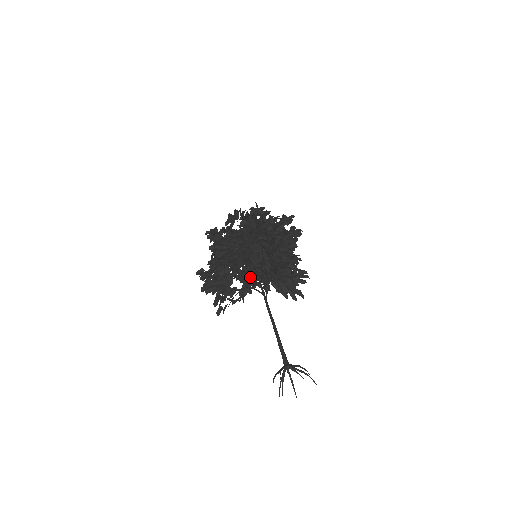
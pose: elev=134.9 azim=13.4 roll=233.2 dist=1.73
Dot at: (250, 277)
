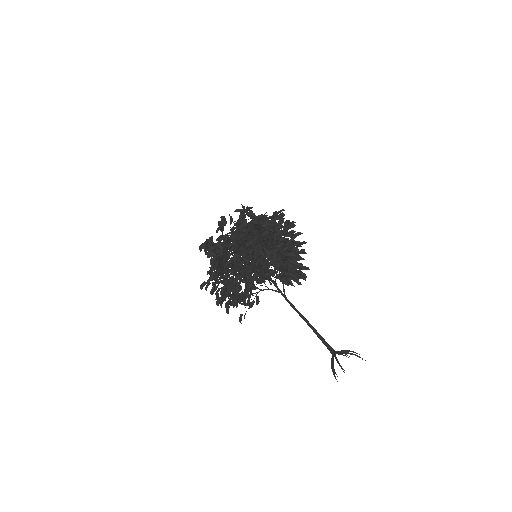
Dot at: occluded
